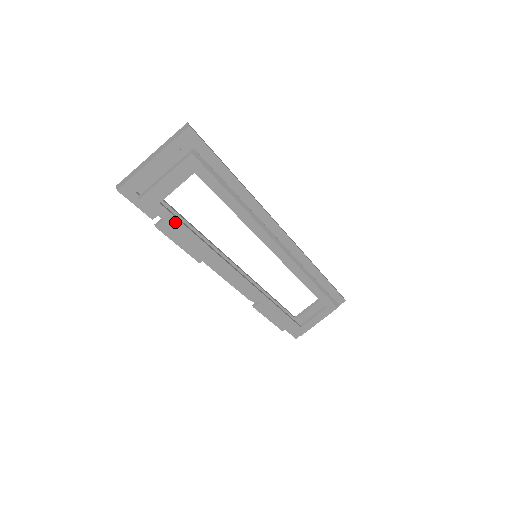
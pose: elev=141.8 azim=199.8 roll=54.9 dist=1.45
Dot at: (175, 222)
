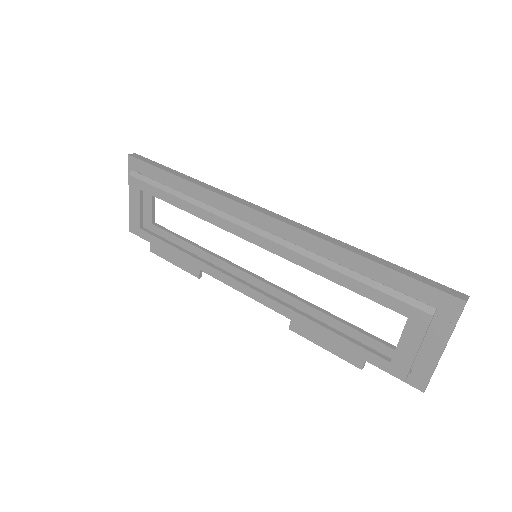
Dot at: (158, 241)
